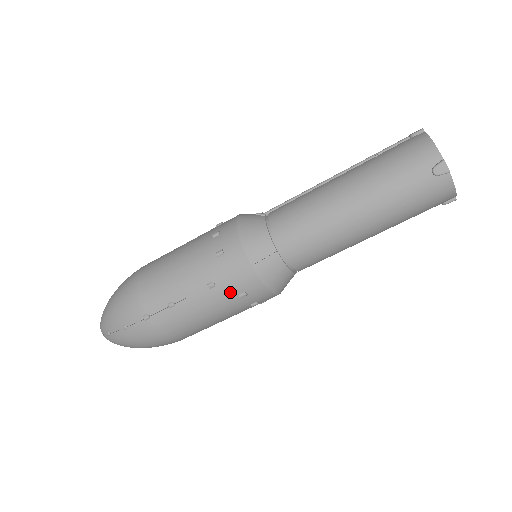
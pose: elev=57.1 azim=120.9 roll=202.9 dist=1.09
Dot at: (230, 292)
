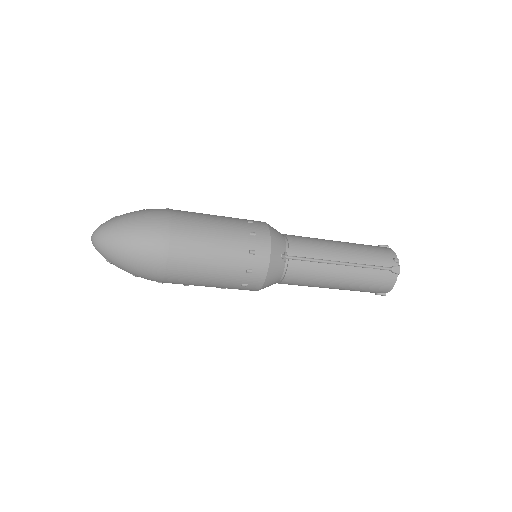
Dot at: occluded
